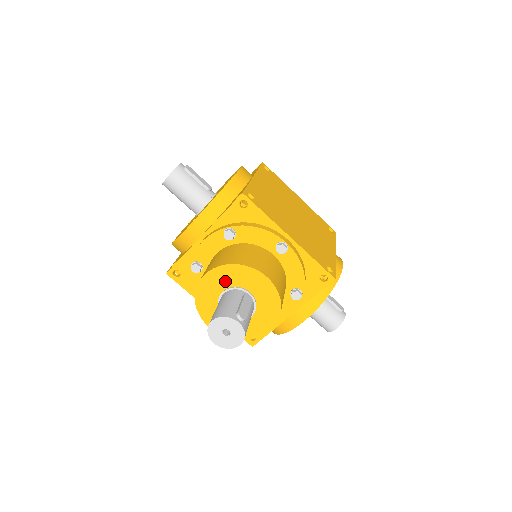
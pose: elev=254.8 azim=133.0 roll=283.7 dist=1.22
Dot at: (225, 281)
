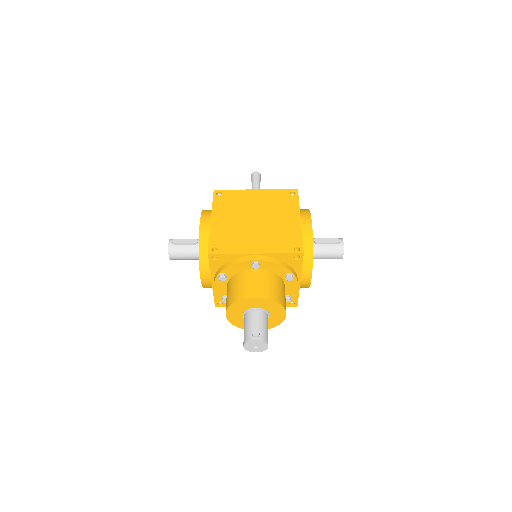
Dot at: (238, 311)
